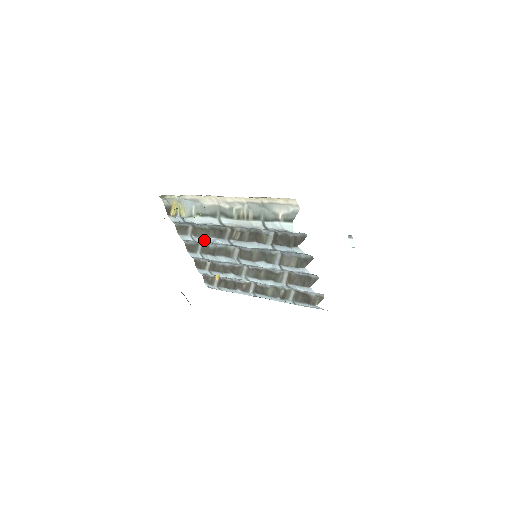
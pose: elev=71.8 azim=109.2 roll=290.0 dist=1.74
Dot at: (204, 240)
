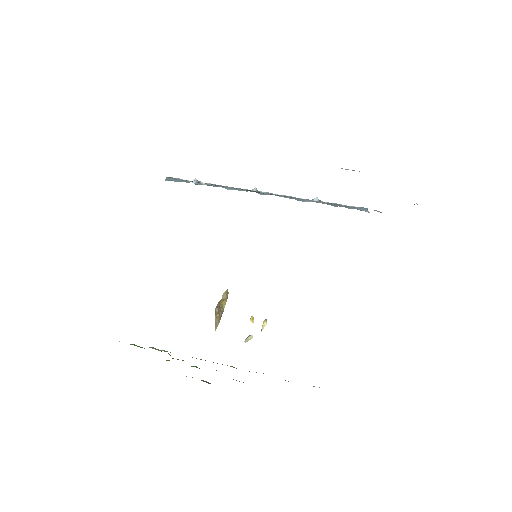
Dot at: occluded
